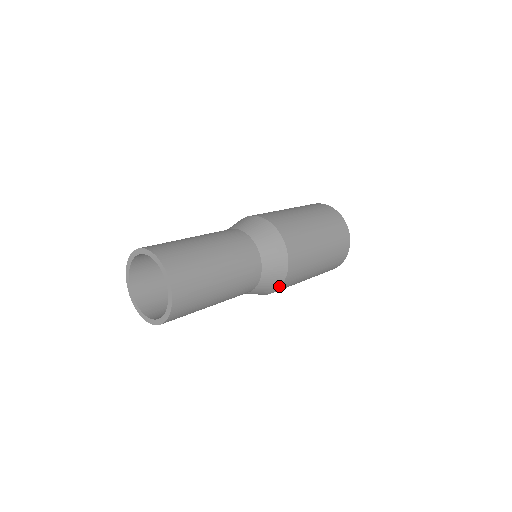
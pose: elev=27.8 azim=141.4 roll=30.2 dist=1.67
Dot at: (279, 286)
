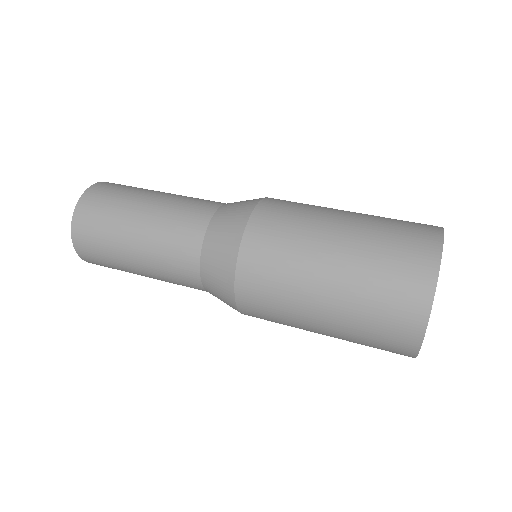
Dot at: (241, 234)
